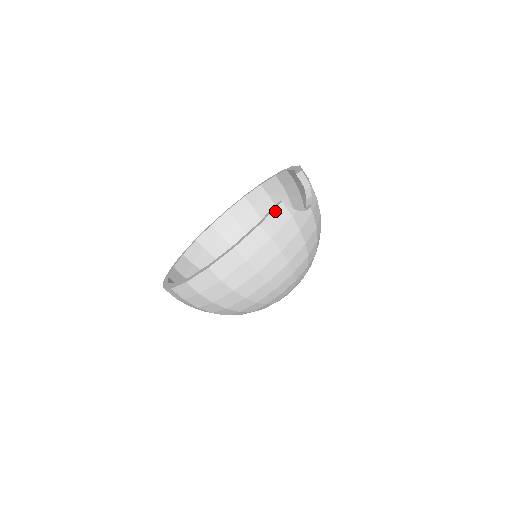
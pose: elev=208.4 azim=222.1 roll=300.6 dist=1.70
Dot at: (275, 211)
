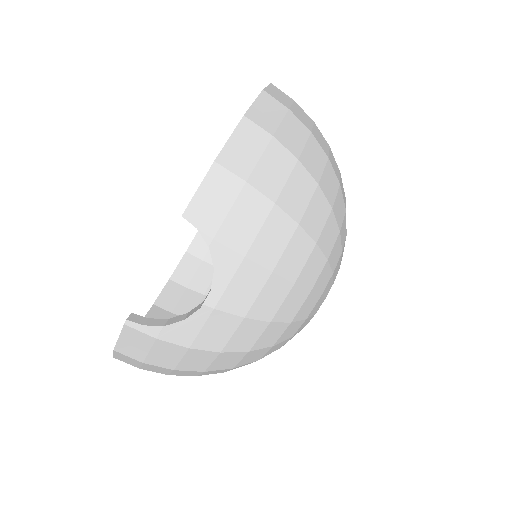
Dot at: (123, 335)
